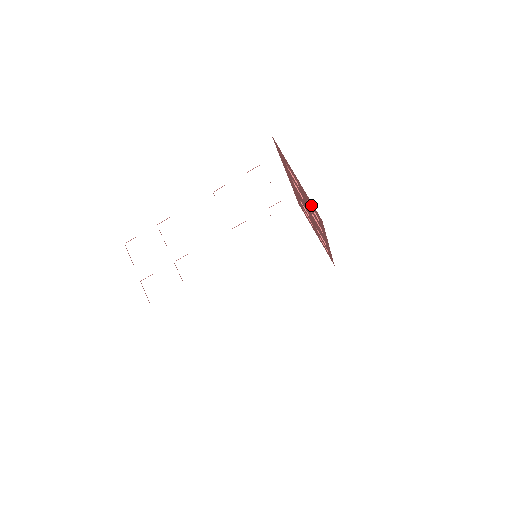
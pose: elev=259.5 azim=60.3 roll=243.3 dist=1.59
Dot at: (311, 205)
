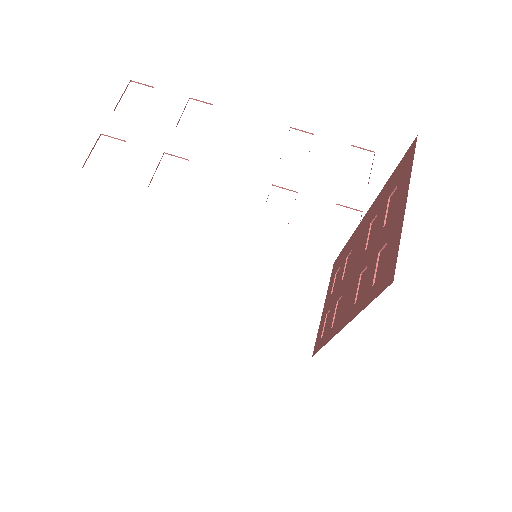
Dot at: (388, 254)
